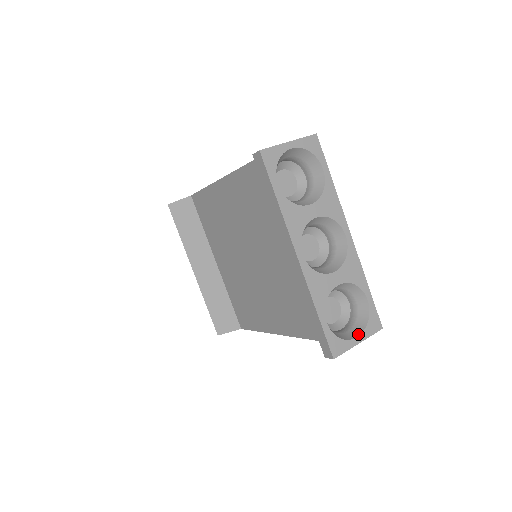
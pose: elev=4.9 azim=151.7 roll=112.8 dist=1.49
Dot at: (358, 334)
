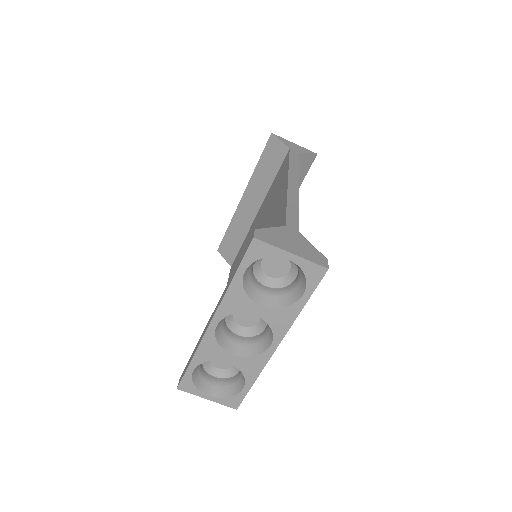
Dot at: (213, 395)
